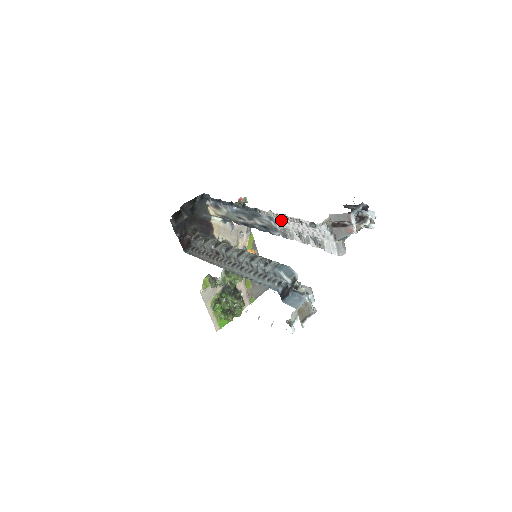
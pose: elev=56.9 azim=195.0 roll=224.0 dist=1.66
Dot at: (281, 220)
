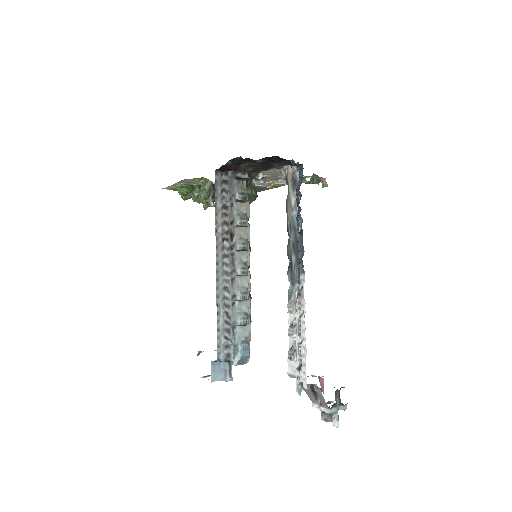
Dot at: (301, 309)
